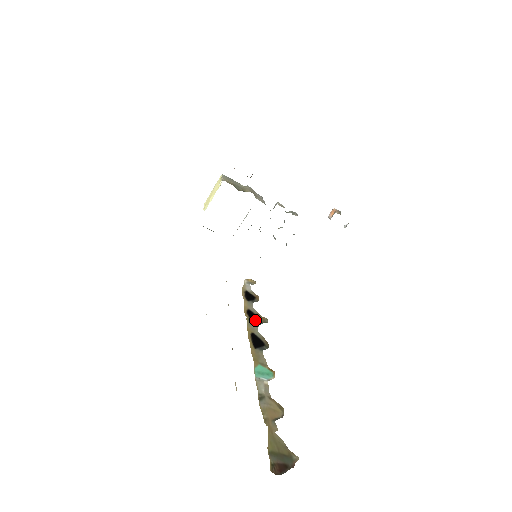
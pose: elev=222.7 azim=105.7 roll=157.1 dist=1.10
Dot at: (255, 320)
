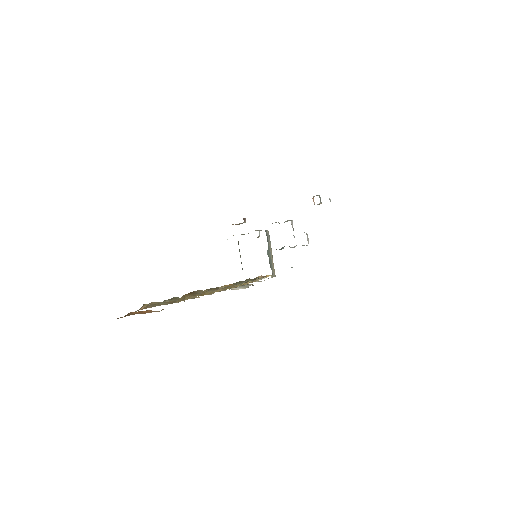
Dot at: occluded
